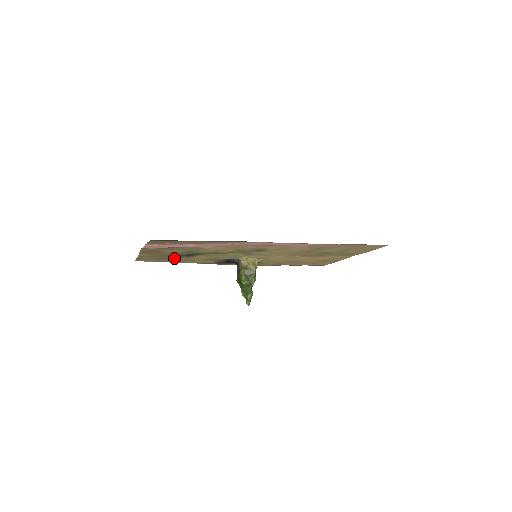
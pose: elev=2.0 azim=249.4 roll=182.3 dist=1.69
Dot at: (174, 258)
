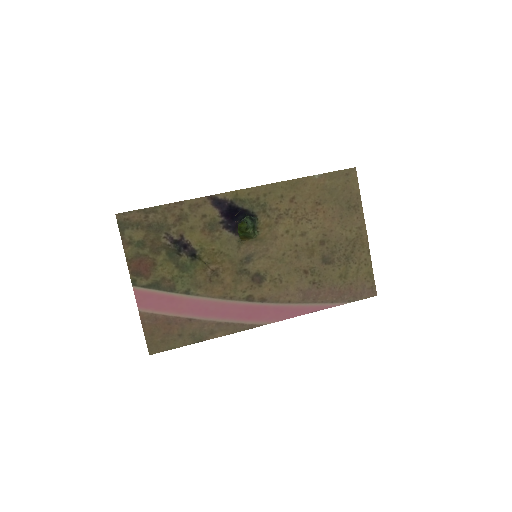
Dot at: (165, 230)
